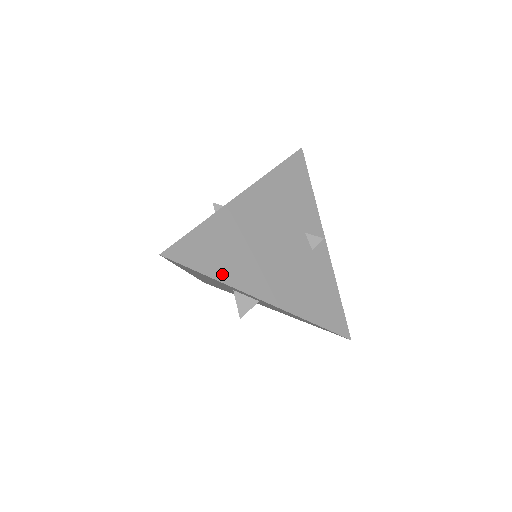
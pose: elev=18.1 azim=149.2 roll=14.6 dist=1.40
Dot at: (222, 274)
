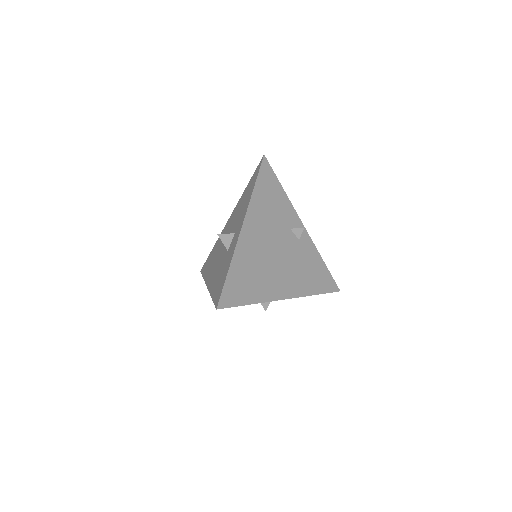
Dot at: (256, 297)
